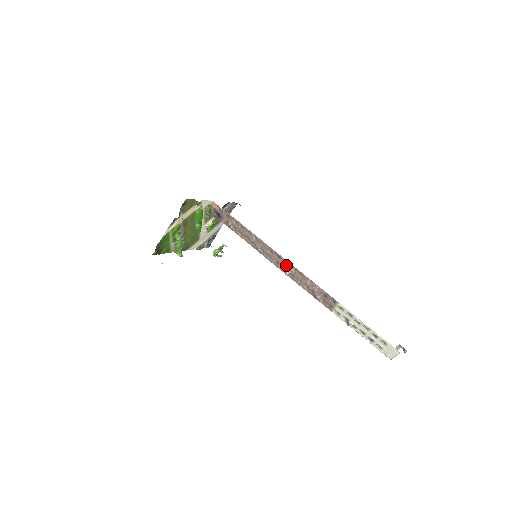
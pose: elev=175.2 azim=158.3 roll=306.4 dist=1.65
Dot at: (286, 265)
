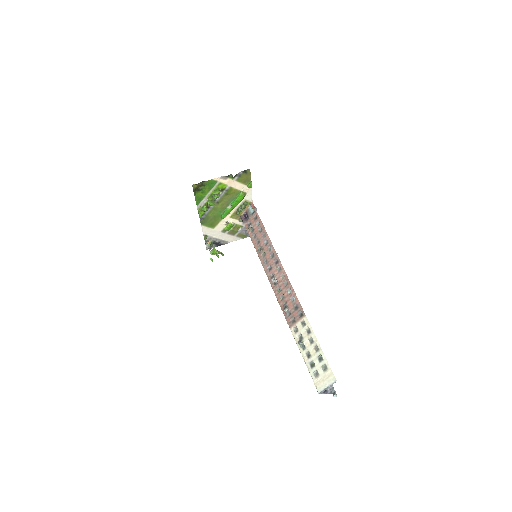
Dot at: (278, 272)
